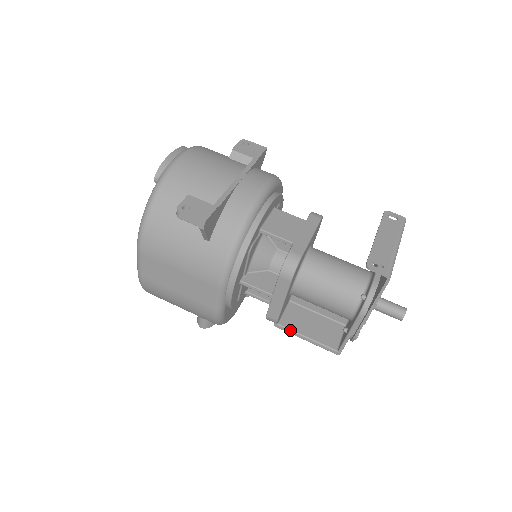
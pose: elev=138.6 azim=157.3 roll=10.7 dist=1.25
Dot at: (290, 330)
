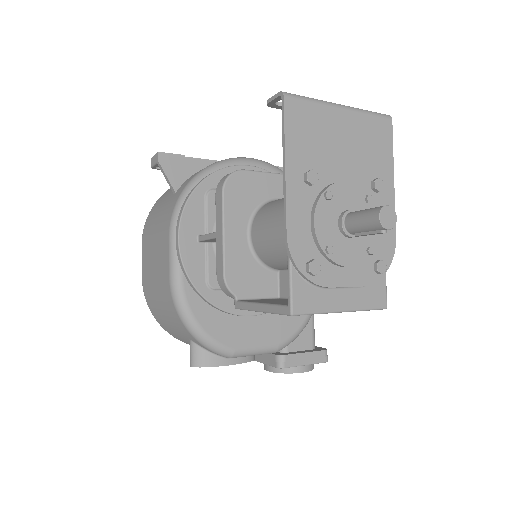
Dot at: (246, 302)
